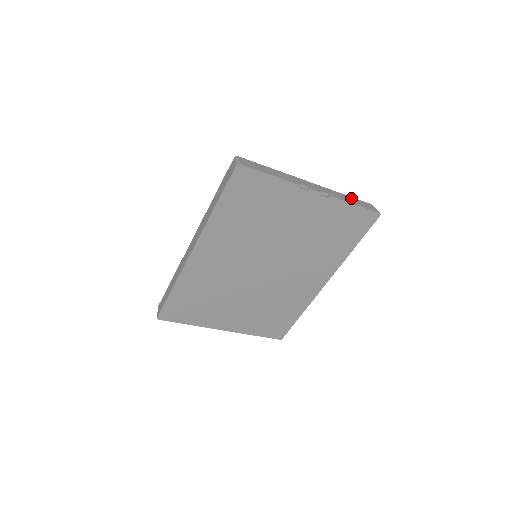
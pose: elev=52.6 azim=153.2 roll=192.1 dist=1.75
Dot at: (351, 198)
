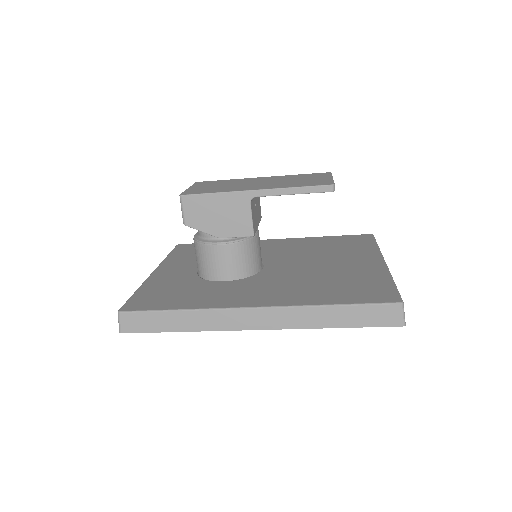
Dot at: occluded
